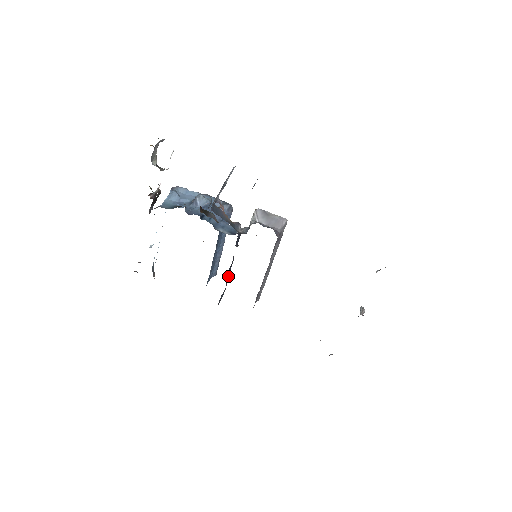
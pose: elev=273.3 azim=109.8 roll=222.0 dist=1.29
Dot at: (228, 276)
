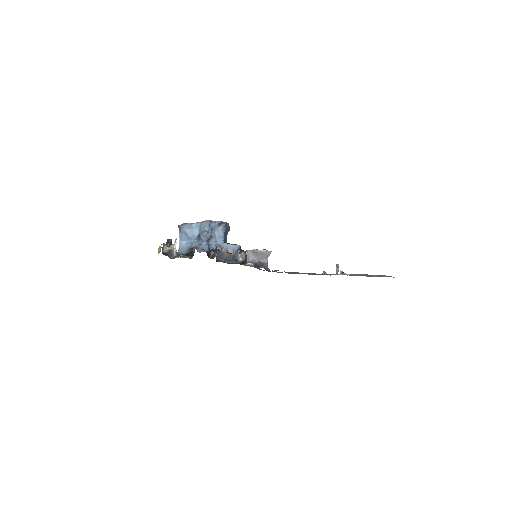
Dot at: occluded
